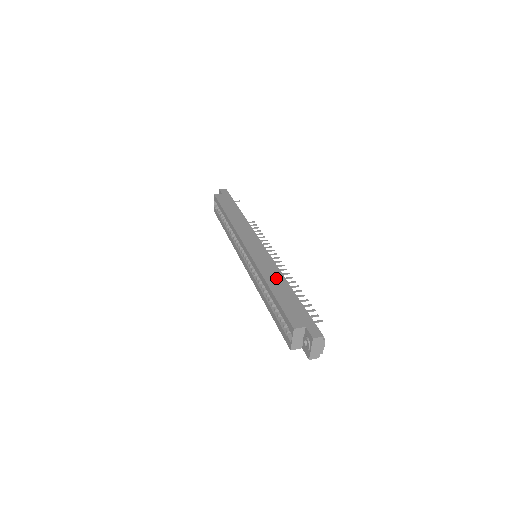
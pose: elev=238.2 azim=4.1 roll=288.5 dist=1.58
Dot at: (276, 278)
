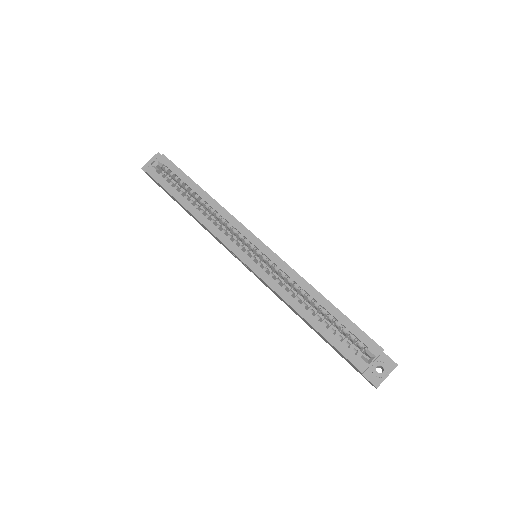
Dot at: occluded
